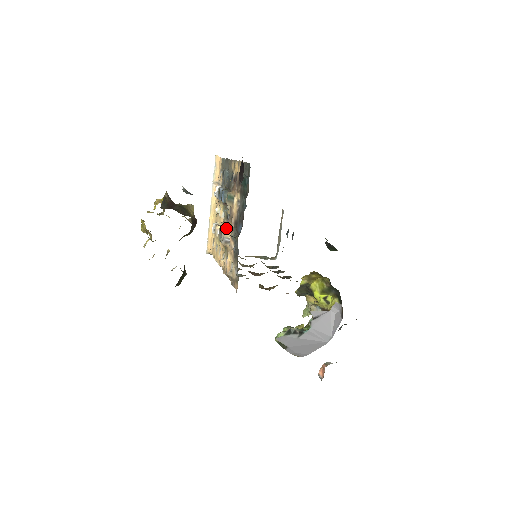
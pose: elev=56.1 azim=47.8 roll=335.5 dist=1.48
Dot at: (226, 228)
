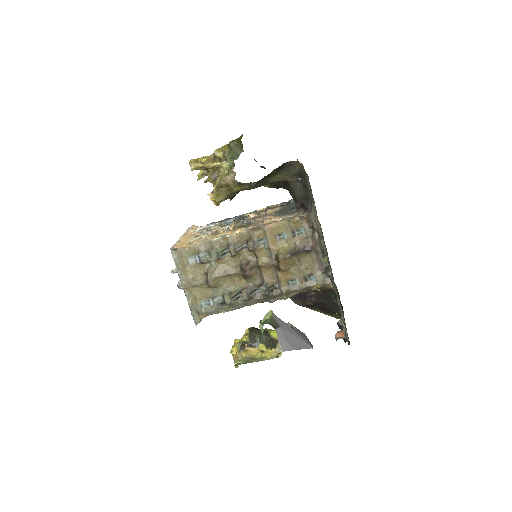
Dot at: occluded
